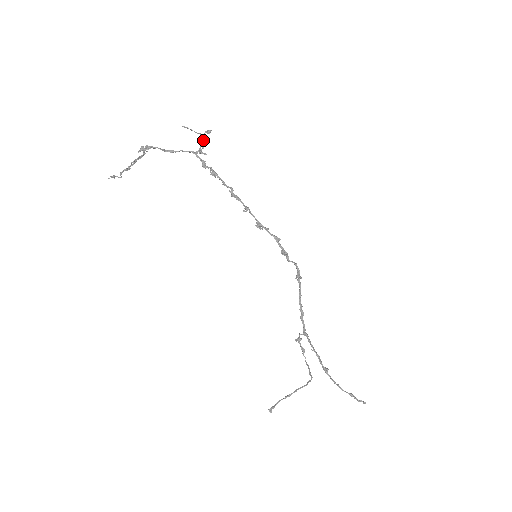
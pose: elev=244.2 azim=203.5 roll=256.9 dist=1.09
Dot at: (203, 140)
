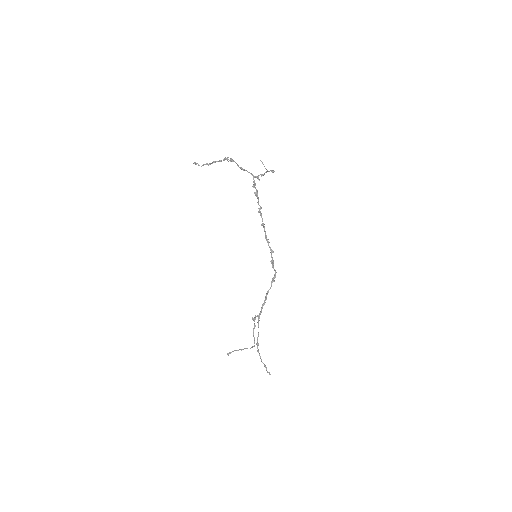
Dot at: occluded
